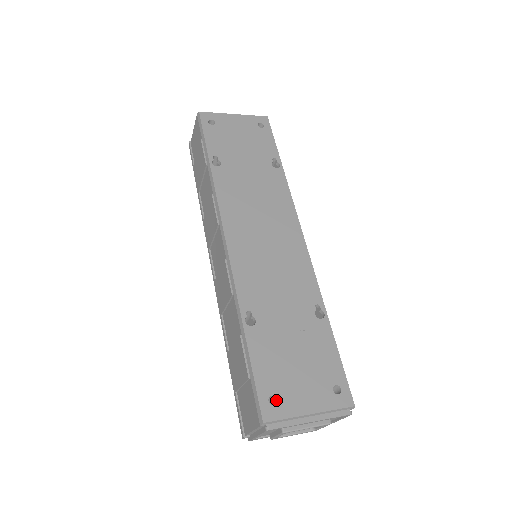
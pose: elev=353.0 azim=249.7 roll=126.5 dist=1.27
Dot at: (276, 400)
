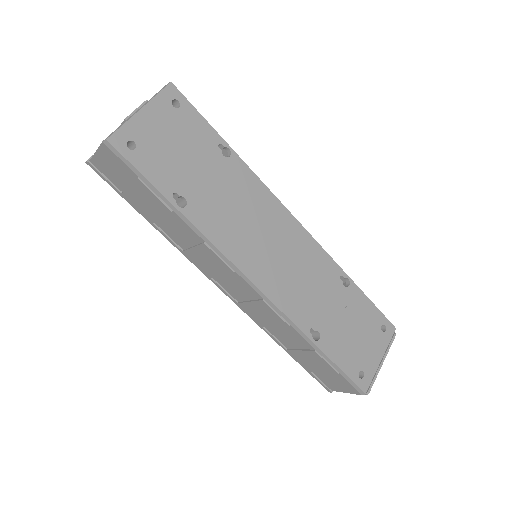
Dot at: (361, 371)
